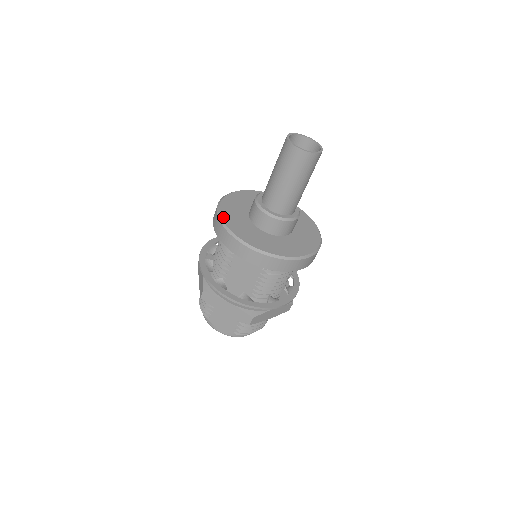
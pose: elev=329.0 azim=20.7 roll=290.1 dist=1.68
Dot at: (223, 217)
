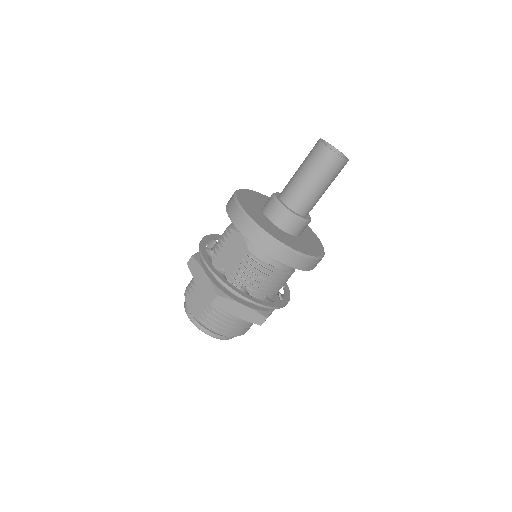
Dot at: (240, 192)
